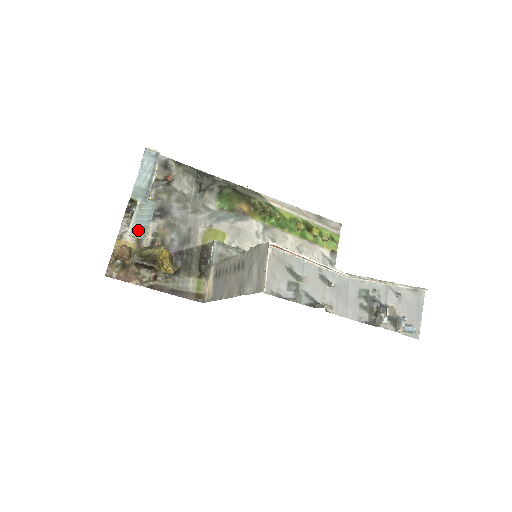
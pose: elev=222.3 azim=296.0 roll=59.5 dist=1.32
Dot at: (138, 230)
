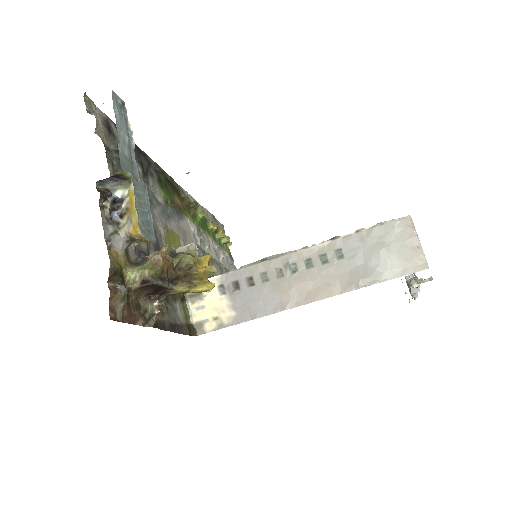
Dot at: (145, 228)
